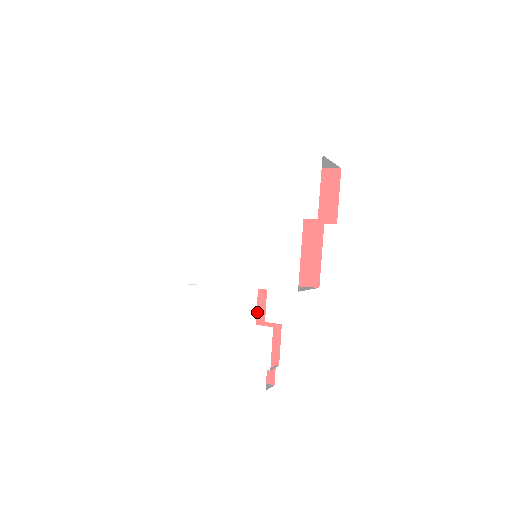
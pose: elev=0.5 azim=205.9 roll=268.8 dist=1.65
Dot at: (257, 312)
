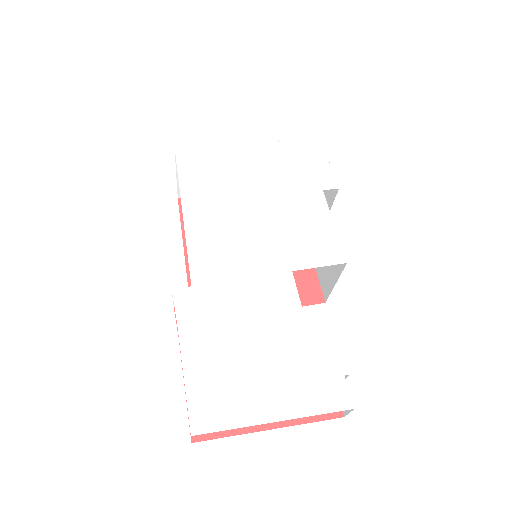
Dot at: occluded
